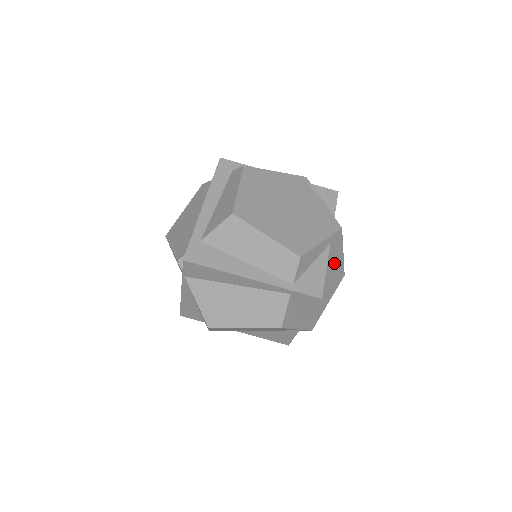
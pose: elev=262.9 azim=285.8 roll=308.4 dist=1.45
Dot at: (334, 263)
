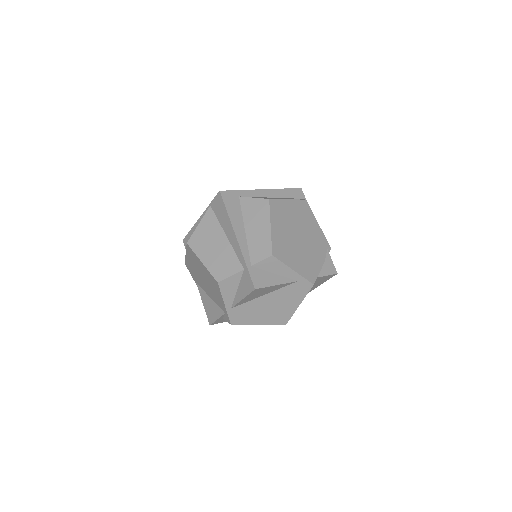
Dot at: (288, 301)
